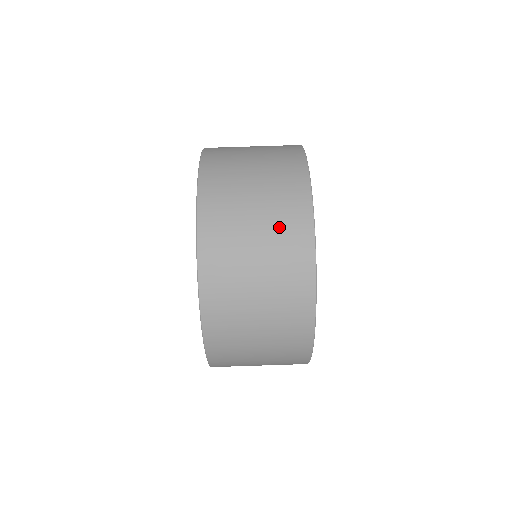
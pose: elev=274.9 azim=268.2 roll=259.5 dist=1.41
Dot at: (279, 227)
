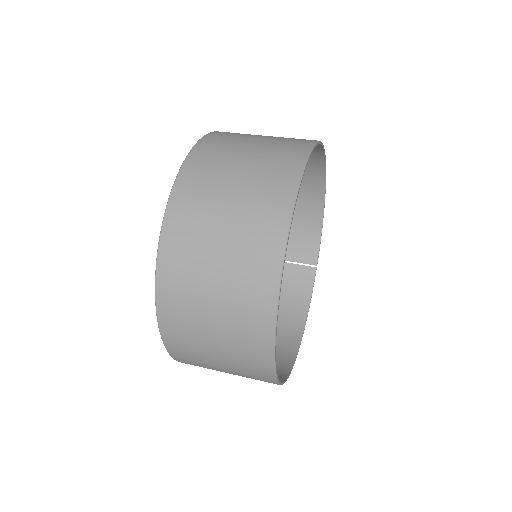
Dot at: (253, 209)
